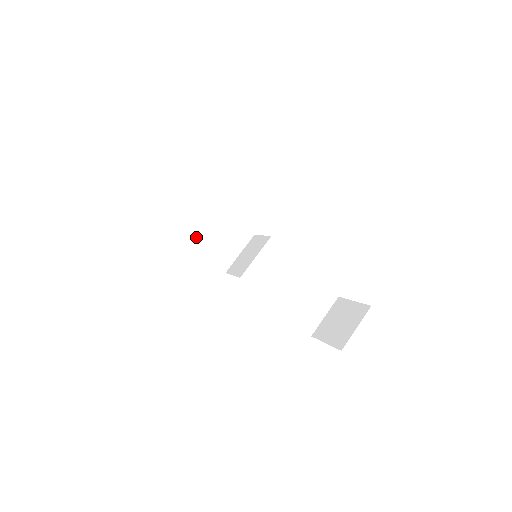
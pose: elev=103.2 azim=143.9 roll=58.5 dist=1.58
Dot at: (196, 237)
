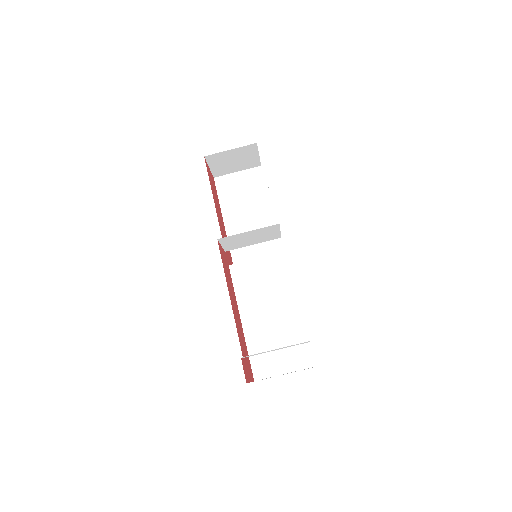
Dot at: (234, 228)
